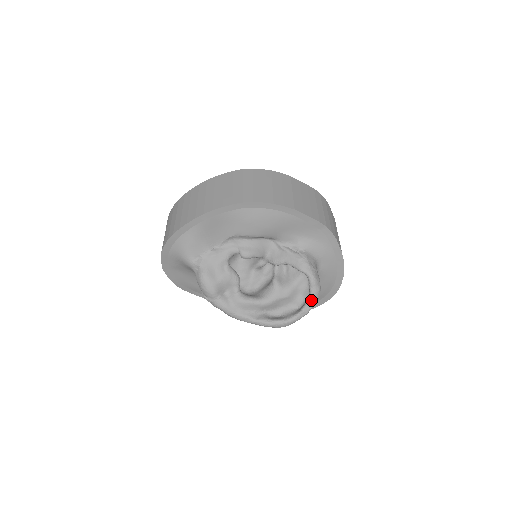
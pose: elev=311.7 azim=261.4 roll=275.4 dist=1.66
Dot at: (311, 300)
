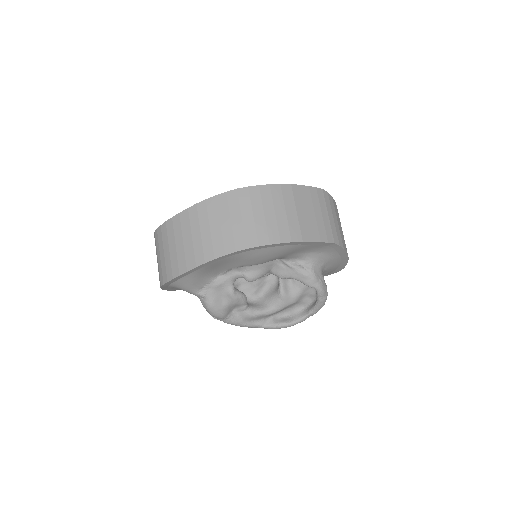
Dot at: (319, 306)
